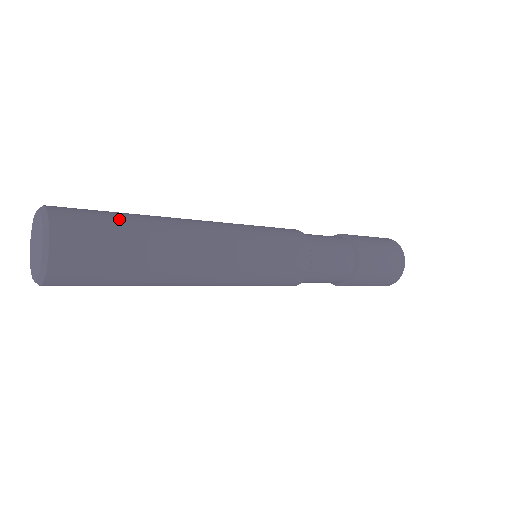
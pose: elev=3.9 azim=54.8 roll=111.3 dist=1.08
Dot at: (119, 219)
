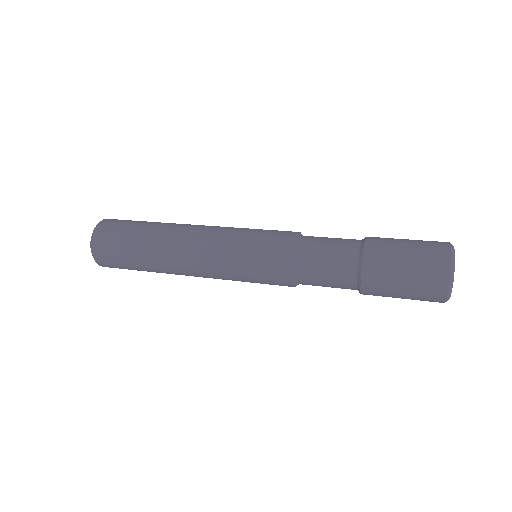
Dot at: (134, 228)
